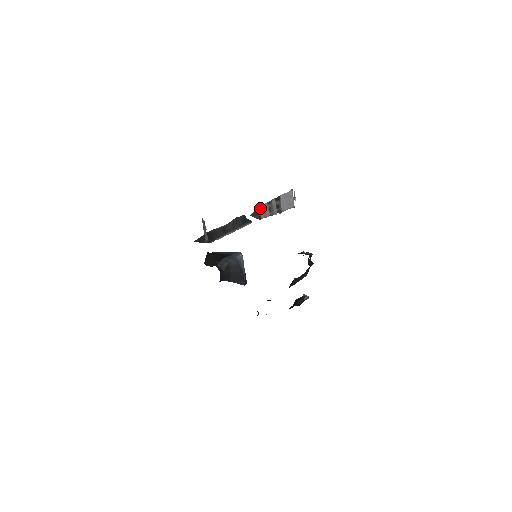
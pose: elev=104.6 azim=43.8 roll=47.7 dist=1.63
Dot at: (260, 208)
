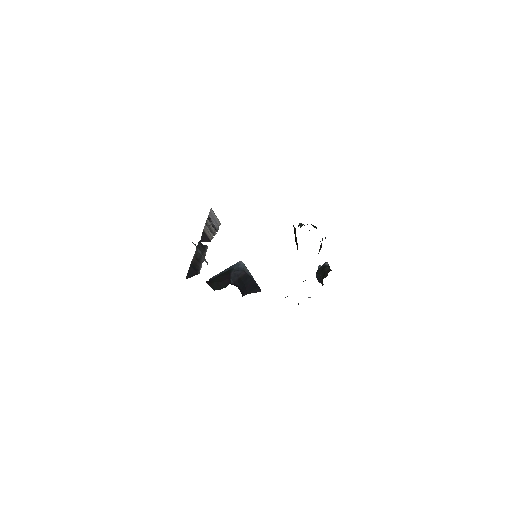
Dot at: (204, 231)
